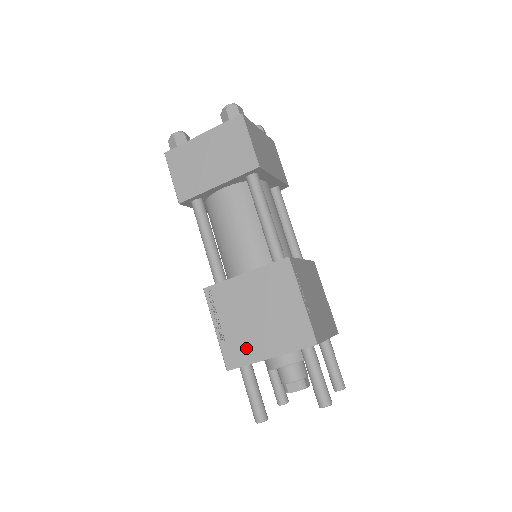
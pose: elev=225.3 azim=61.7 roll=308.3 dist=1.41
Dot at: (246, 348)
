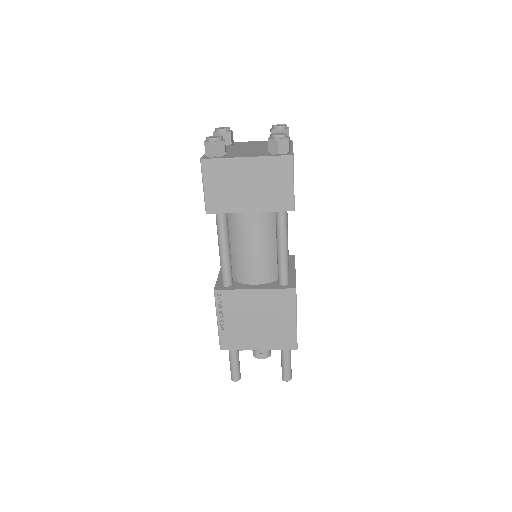
Dot at: (241, 340)
